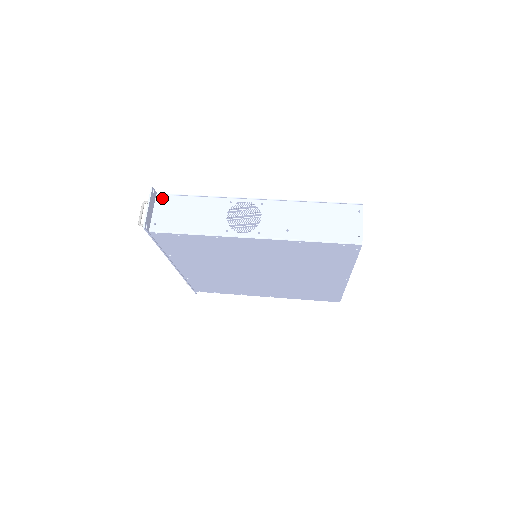
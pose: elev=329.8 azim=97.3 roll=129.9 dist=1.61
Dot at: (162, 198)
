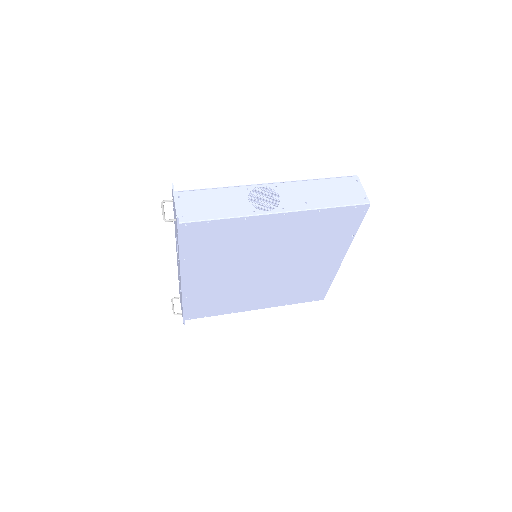
Dot at: (181, 194)
